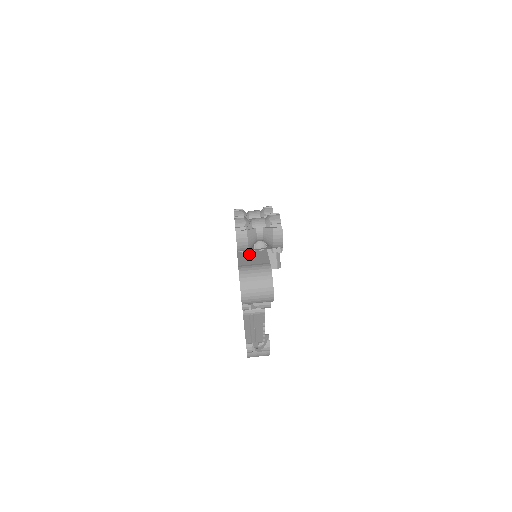
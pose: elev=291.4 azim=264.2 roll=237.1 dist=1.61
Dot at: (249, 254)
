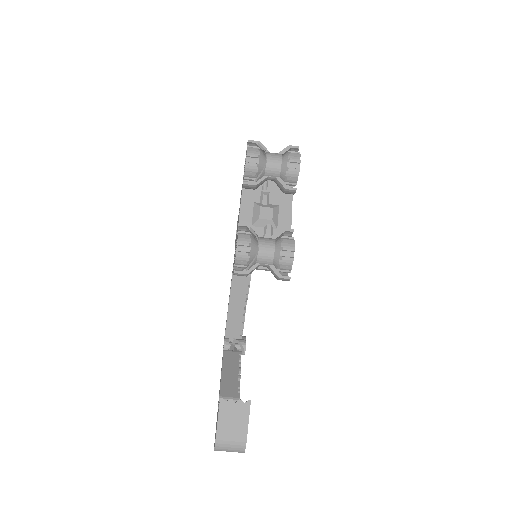
Dot at: (231, 408)
